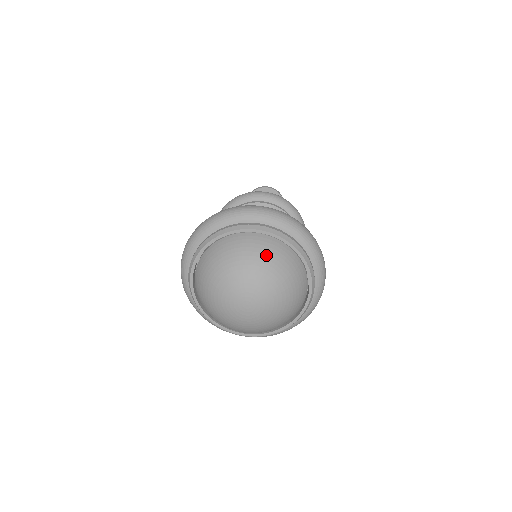
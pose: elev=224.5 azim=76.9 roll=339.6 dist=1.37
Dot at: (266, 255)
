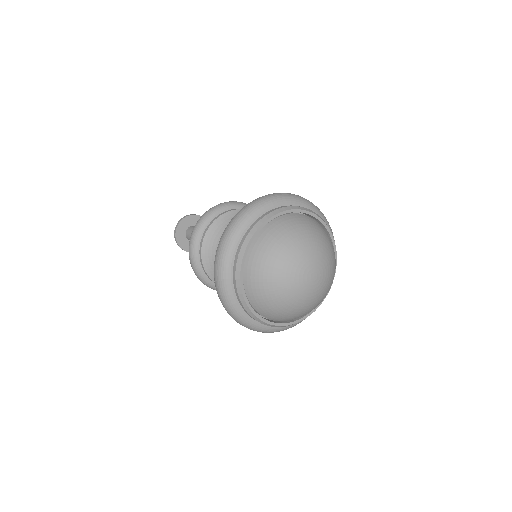
Dot at: (285, 234)
